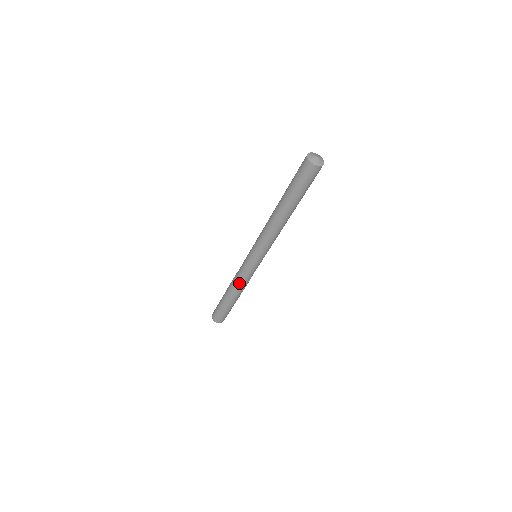
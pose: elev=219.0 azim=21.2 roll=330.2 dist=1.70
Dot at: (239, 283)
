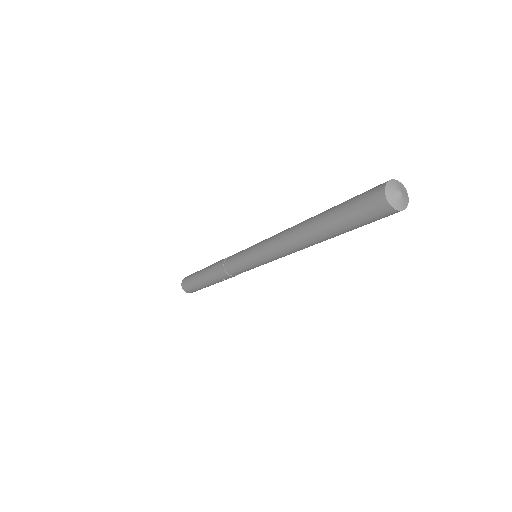
Dot at: occluded
